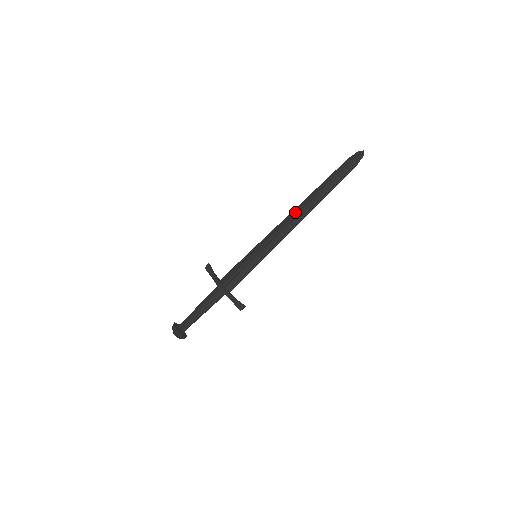
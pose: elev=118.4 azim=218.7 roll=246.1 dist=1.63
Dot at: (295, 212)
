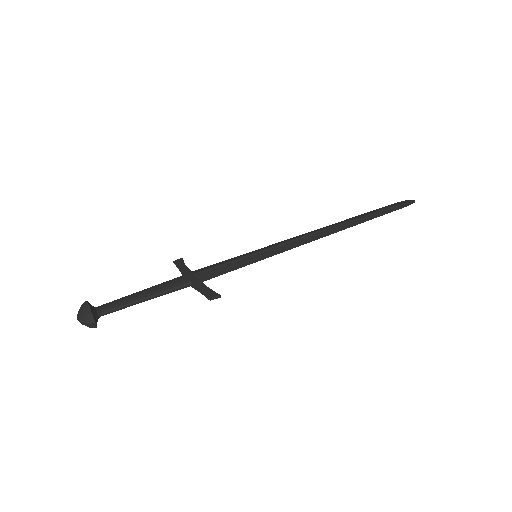
Dot at: (322, 228)
